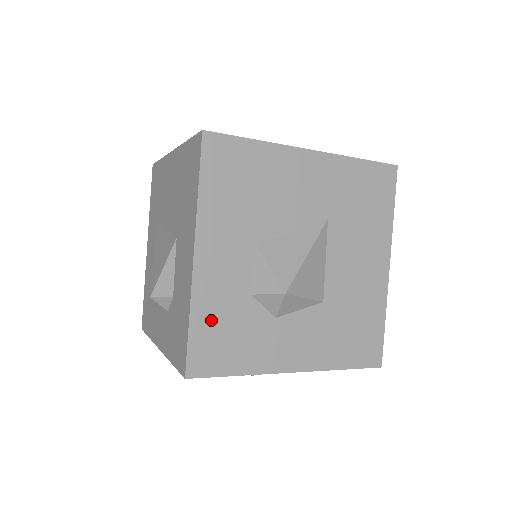
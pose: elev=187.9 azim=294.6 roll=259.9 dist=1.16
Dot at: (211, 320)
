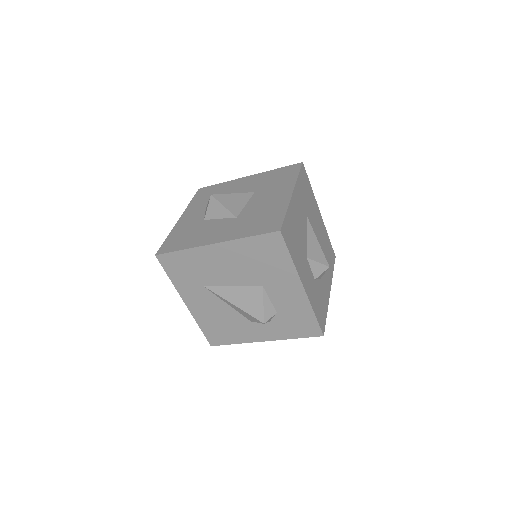
Dot at: (316, 305)
